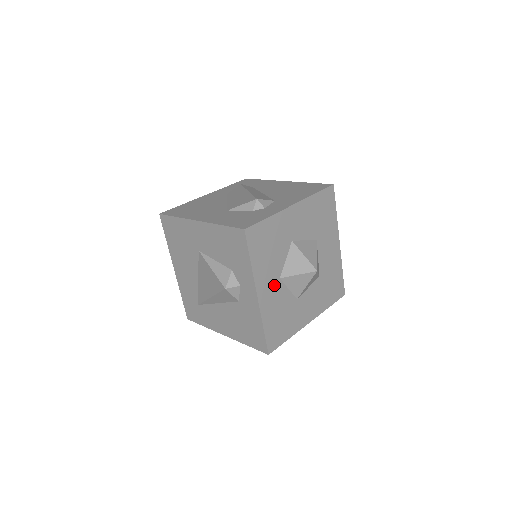
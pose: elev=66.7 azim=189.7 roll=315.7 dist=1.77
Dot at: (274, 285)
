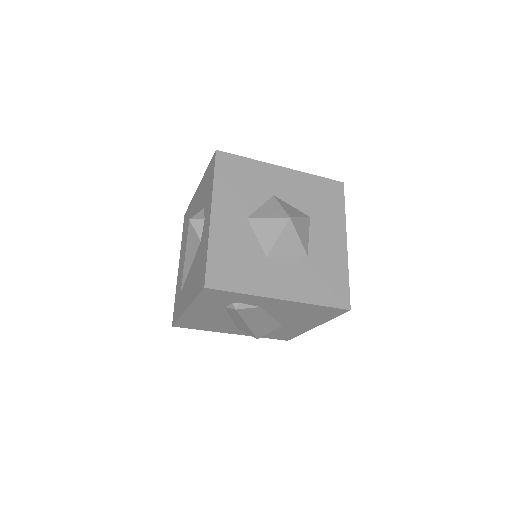
Dot at: (237, 220)
